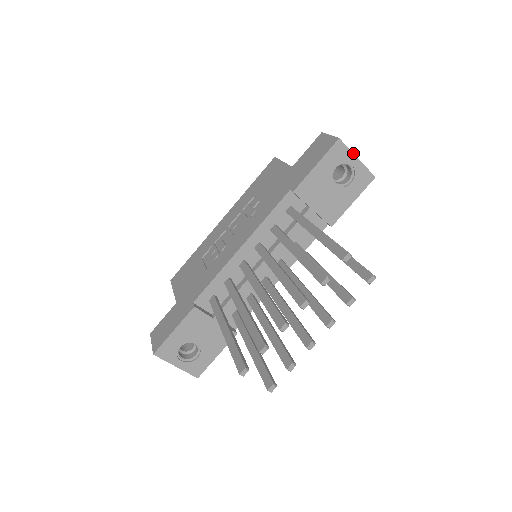
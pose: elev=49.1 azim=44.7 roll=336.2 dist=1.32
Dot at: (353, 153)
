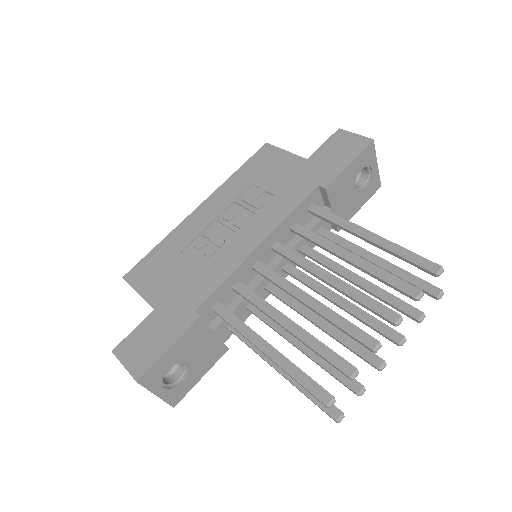
Dot at: (376, 158)
